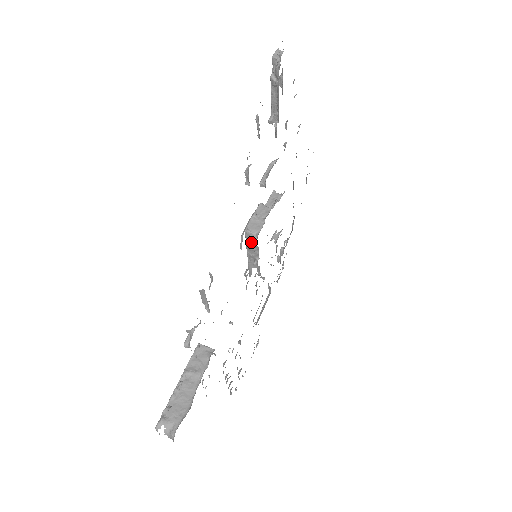
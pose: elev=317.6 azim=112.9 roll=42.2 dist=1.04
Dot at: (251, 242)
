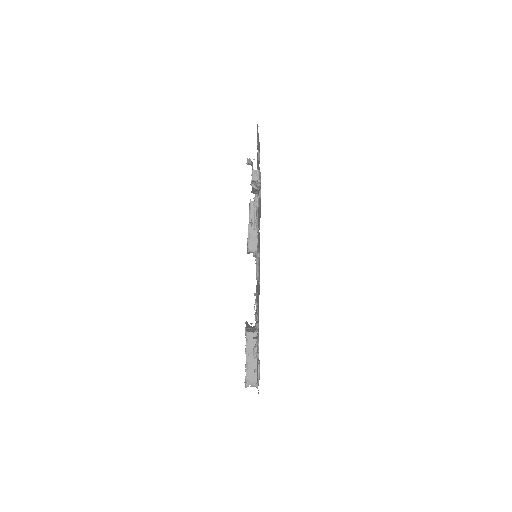
Dot at: occluded
